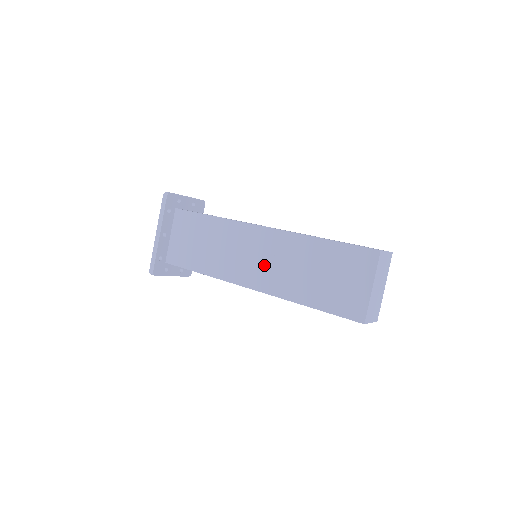
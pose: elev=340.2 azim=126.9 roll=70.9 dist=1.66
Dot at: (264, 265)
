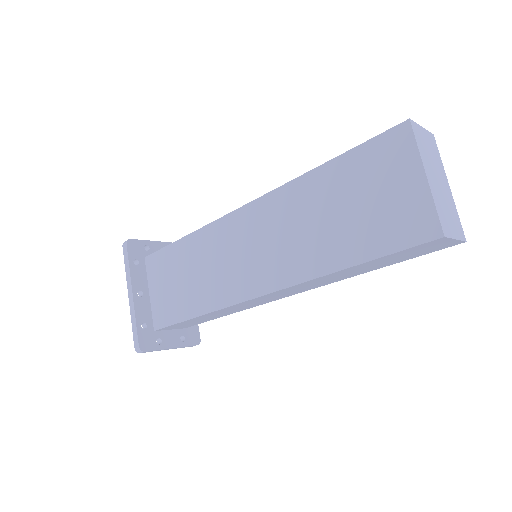
Dot at: (265, 252)
